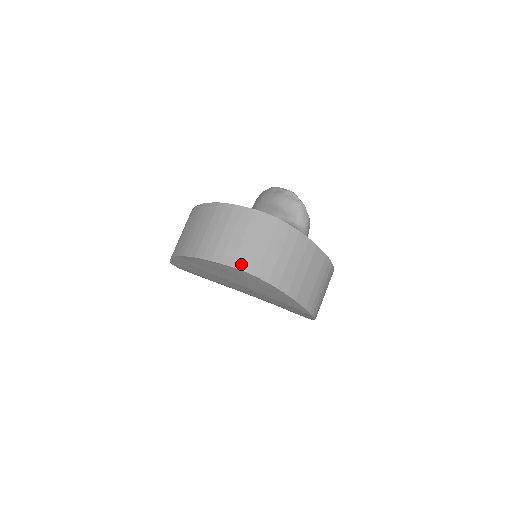
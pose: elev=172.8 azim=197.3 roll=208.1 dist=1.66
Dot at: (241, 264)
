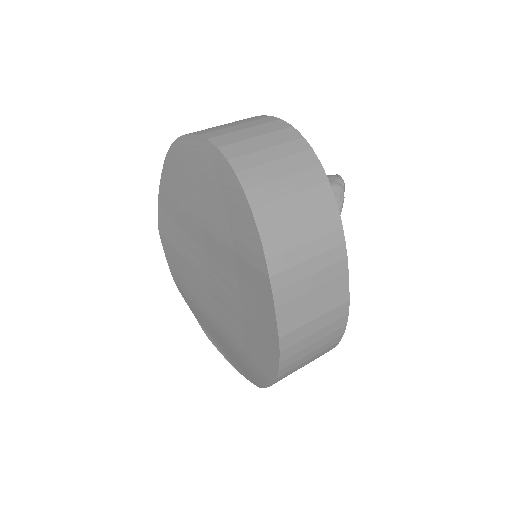
Dot at: (211, 136)
